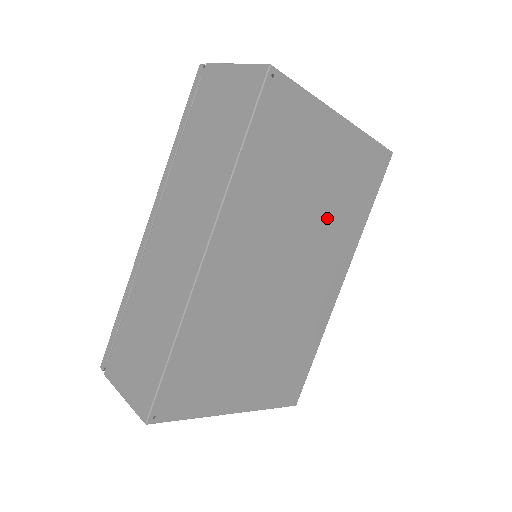
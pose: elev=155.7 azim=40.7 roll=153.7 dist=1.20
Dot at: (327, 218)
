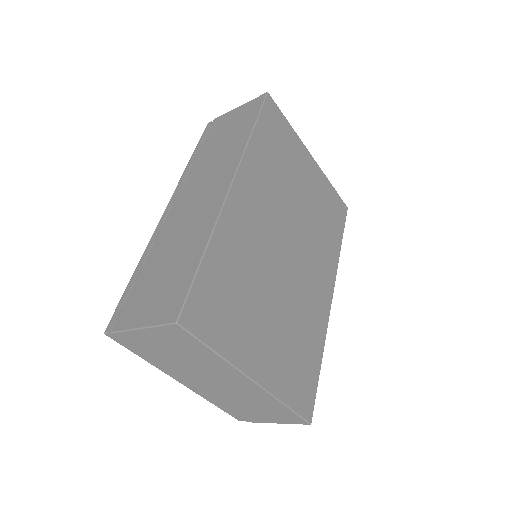
Dot at: (312, 225)
